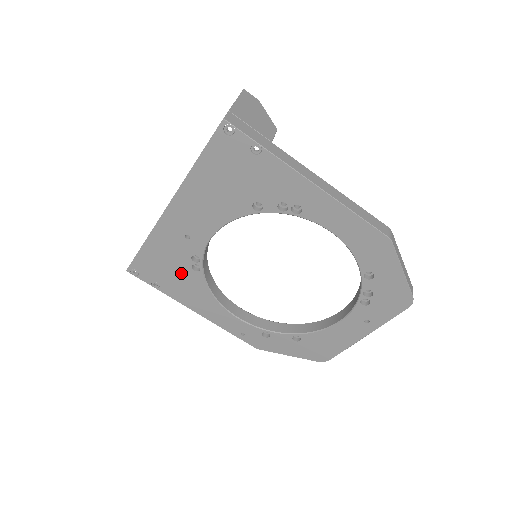
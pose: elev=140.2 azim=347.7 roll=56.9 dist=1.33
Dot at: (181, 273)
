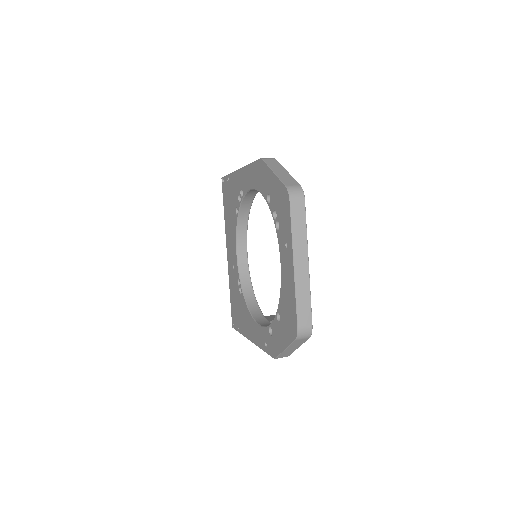
Dot at: (240, 304)
